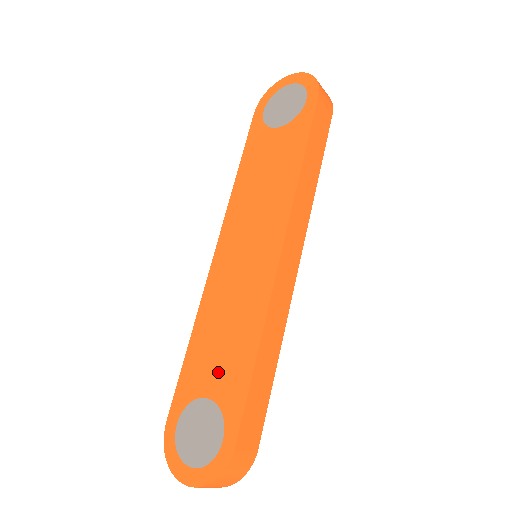
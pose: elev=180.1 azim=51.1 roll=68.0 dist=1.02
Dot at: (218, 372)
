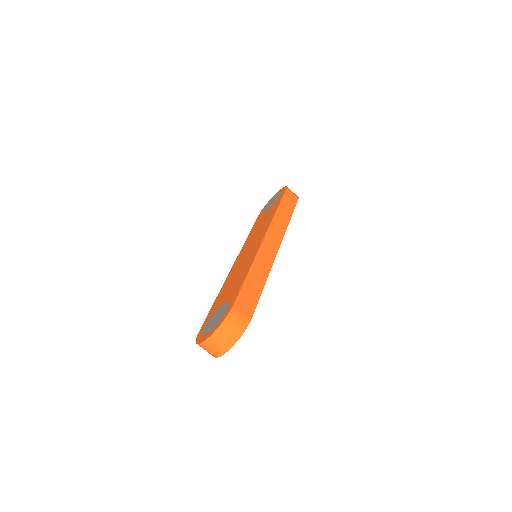
Dot at: (229, 293)
